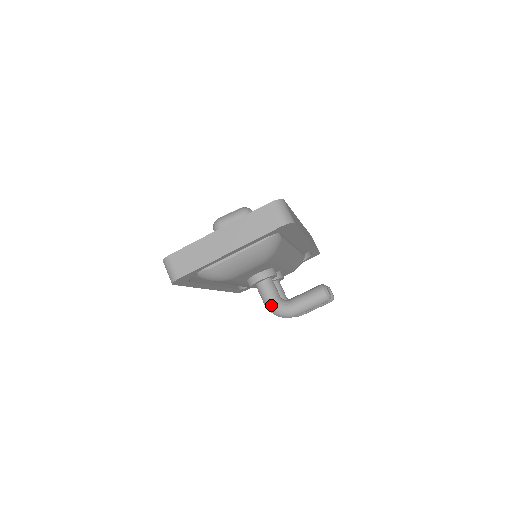
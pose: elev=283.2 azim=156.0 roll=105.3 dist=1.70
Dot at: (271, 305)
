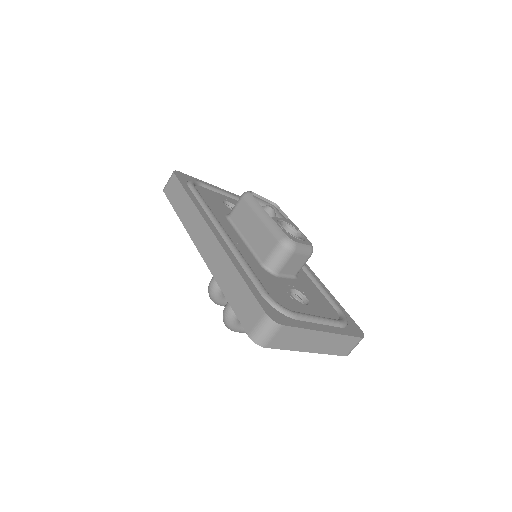
Dot at: (234, 319)
